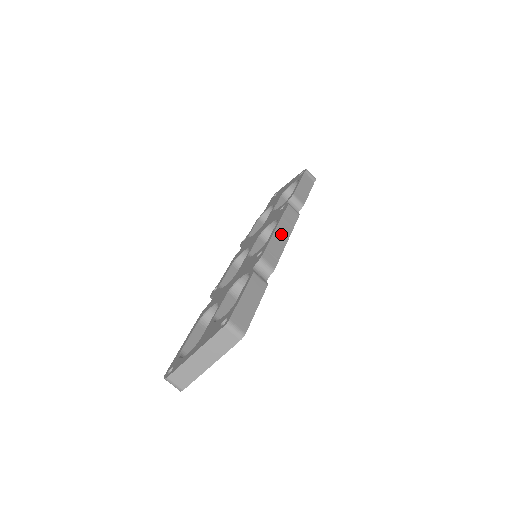
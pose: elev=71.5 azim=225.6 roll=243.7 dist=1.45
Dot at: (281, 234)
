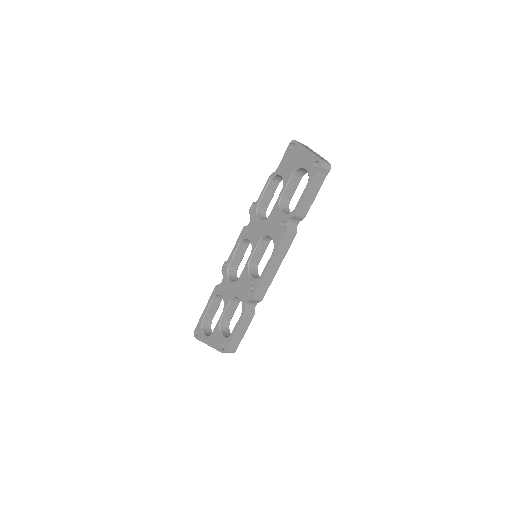
Dot at: (273, 268)
